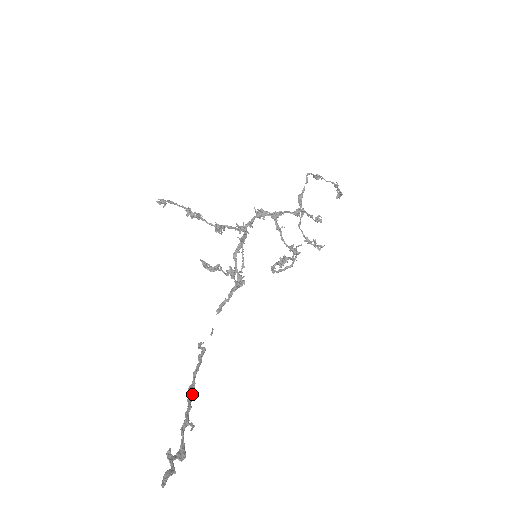
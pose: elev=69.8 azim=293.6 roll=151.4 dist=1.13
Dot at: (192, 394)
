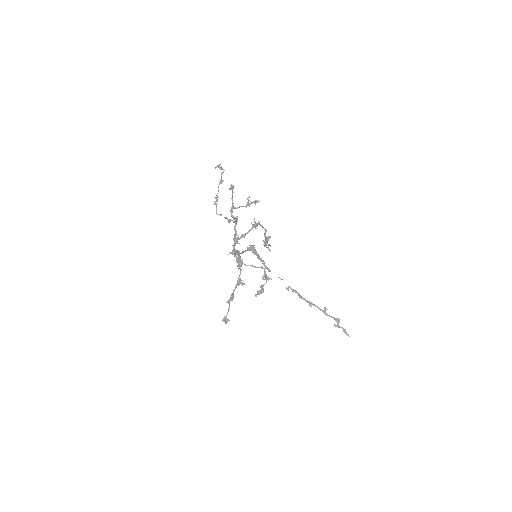
Dot at: (312, 304)
